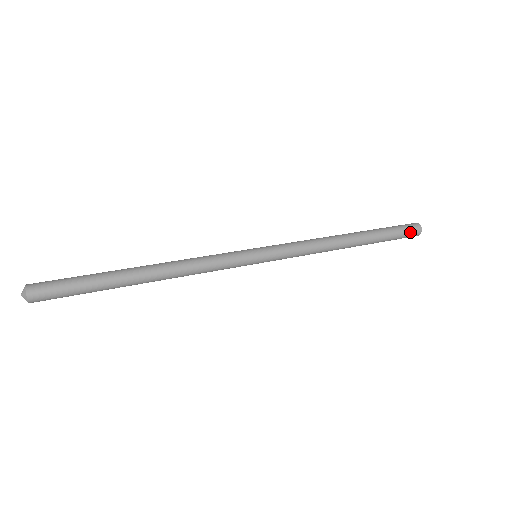
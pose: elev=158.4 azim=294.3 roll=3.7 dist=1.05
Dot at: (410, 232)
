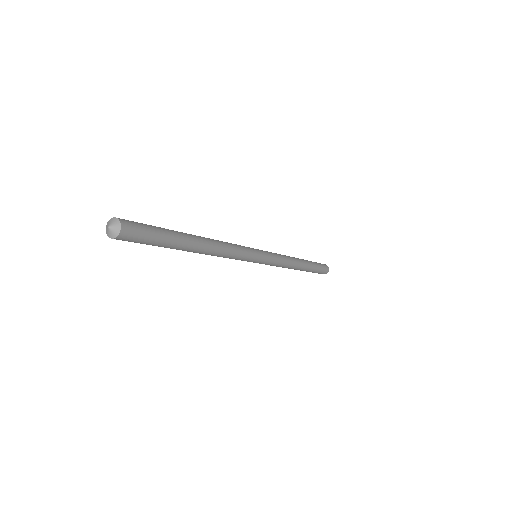
Dot at: (324, 266)
